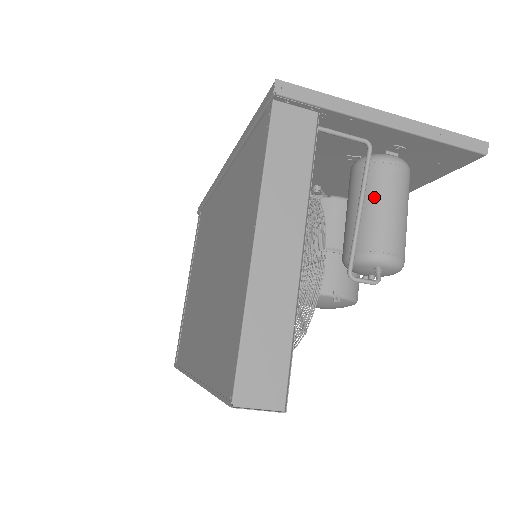
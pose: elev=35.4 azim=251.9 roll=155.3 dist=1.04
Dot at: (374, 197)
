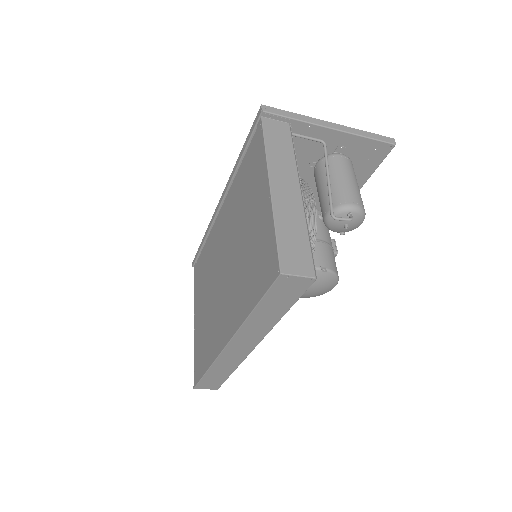
Dot at: (335, 175)
